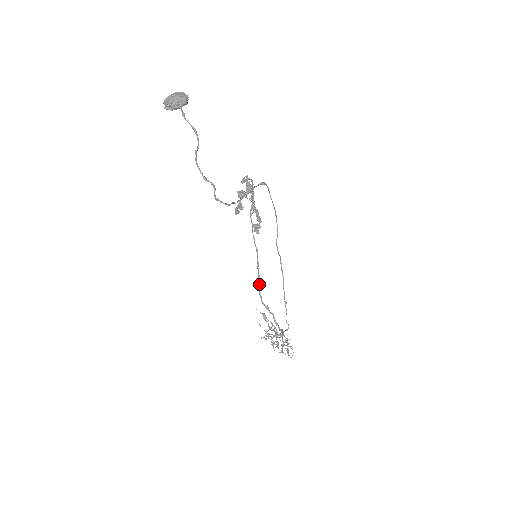
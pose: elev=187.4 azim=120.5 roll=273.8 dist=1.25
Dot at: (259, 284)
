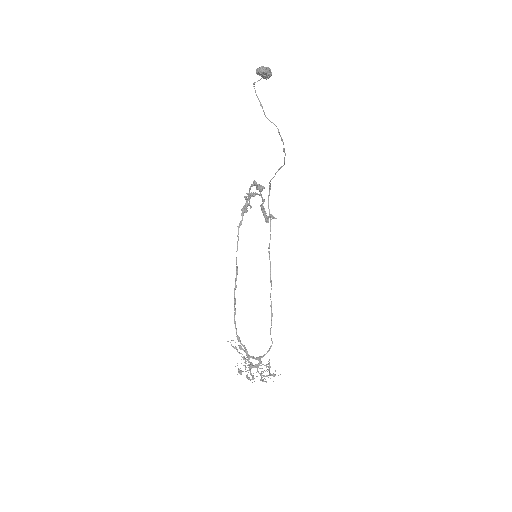
Dot at: (234, 309)
